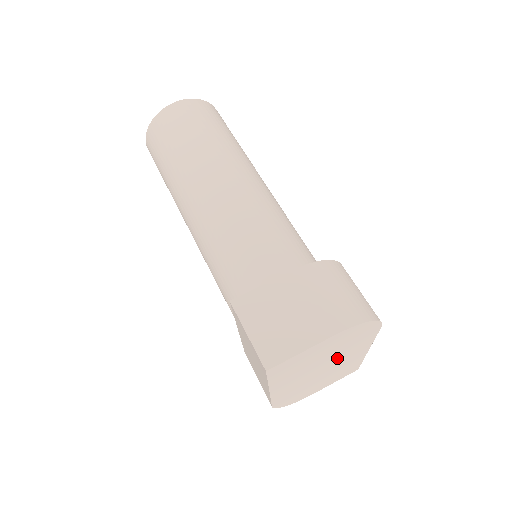
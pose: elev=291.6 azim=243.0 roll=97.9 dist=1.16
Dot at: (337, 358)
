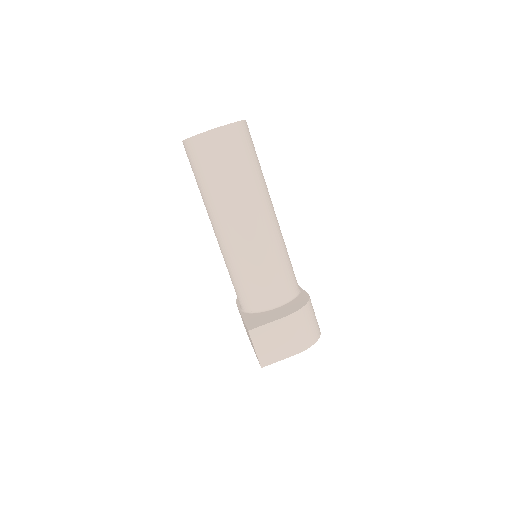
Dot at: occluded
